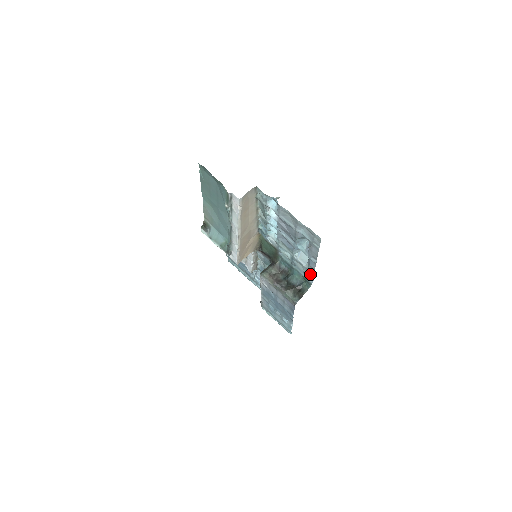
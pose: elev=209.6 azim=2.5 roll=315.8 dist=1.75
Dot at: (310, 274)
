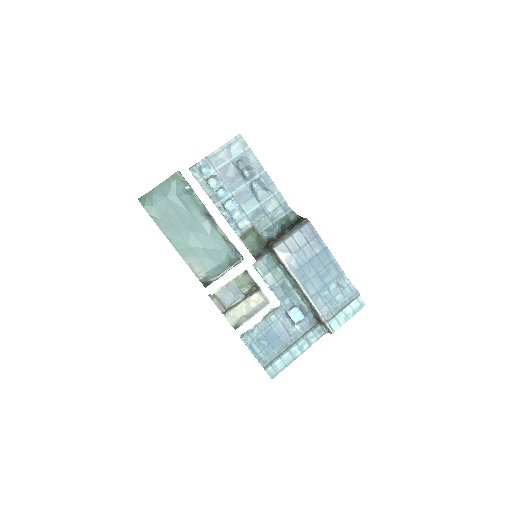
Dot at: (280, 199)
